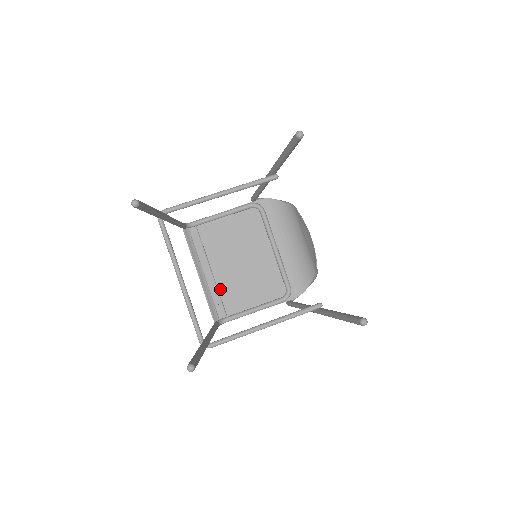
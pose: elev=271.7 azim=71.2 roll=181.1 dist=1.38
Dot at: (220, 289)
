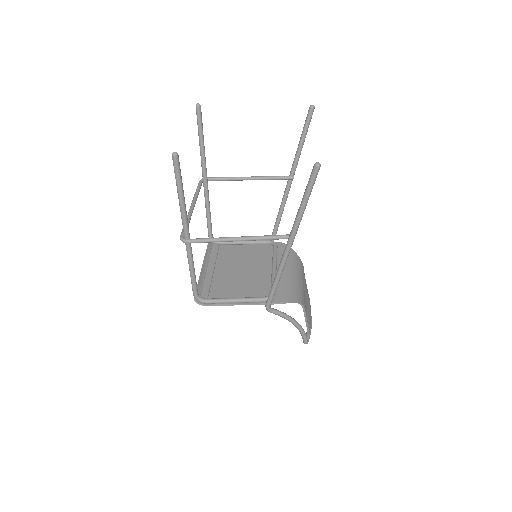
Dot at: (213, 283)
